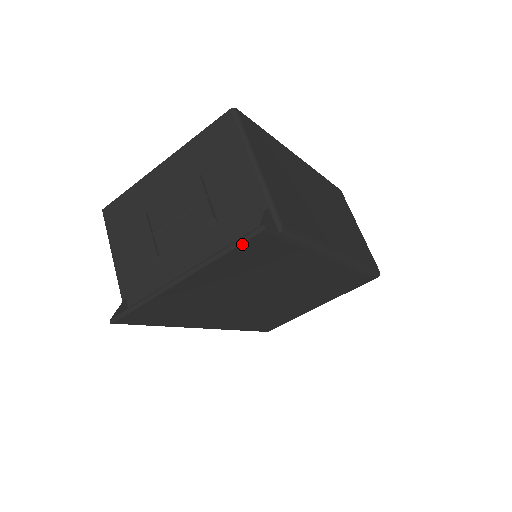
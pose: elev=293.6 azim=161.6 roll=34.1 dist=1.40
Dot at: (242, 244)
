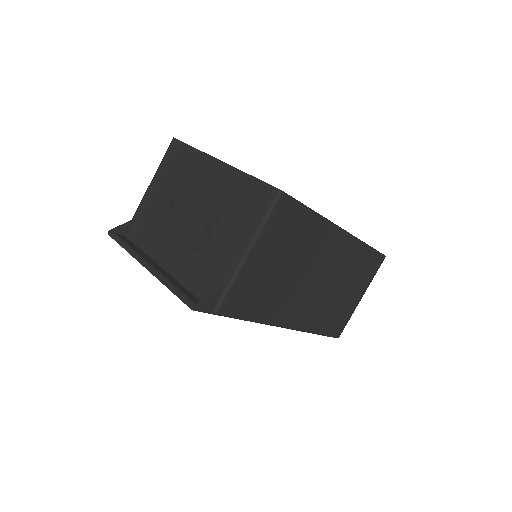
Dot at: (181, 299)
